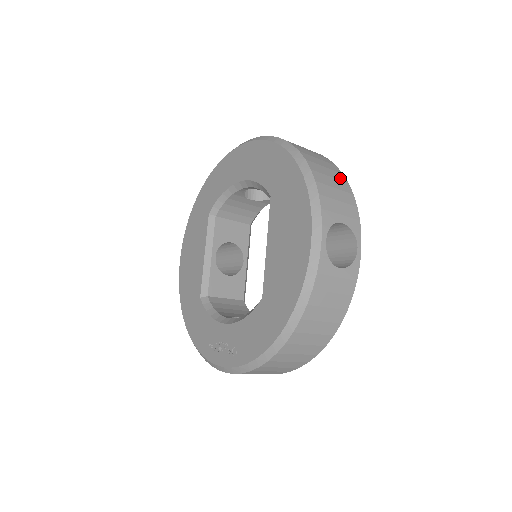
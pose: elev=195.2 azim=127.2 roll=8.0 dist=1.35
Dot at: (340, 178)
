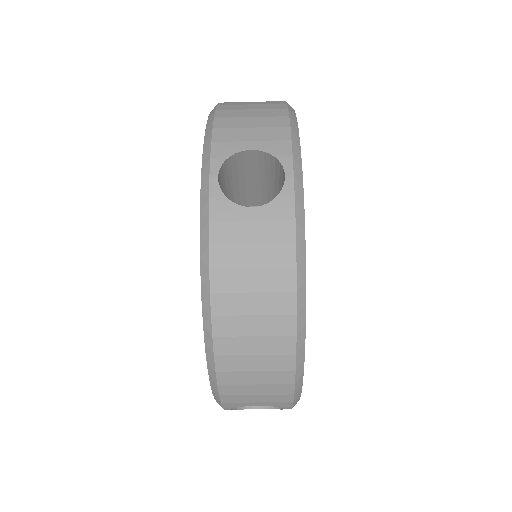
Dot at: (273, 107)
